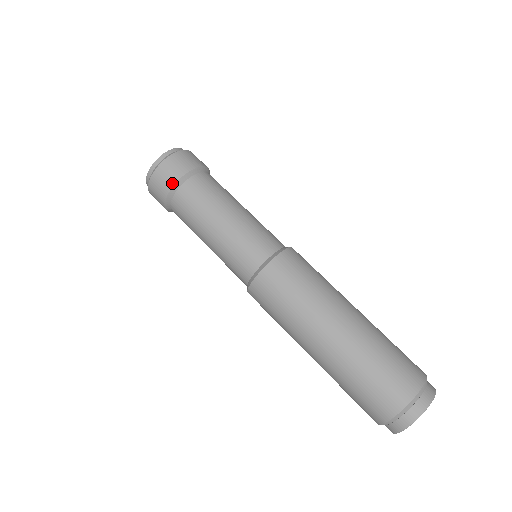
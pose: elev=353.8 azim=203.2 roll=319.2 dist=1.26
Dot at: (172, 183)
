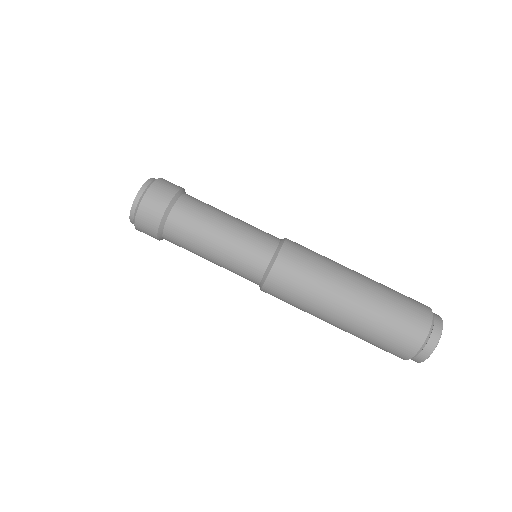
Dot at: (175, 190)
